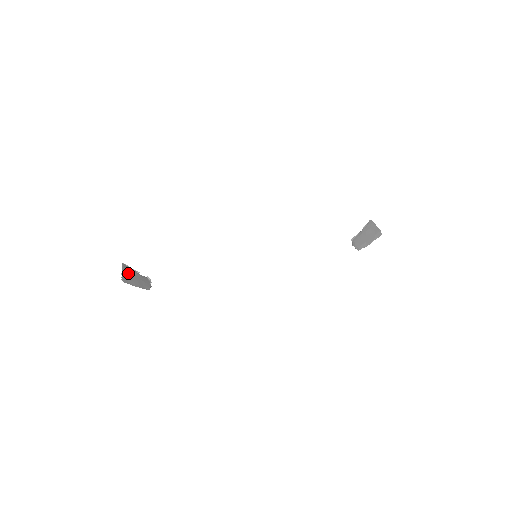
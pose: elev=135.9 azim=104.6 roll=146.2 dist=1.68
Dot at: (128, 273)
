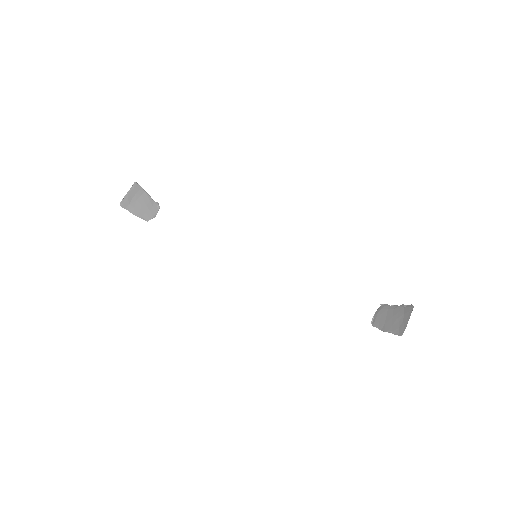
Dot at: (135, 195)
